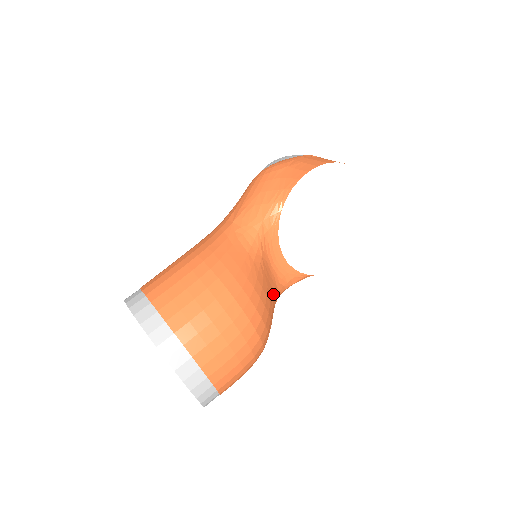
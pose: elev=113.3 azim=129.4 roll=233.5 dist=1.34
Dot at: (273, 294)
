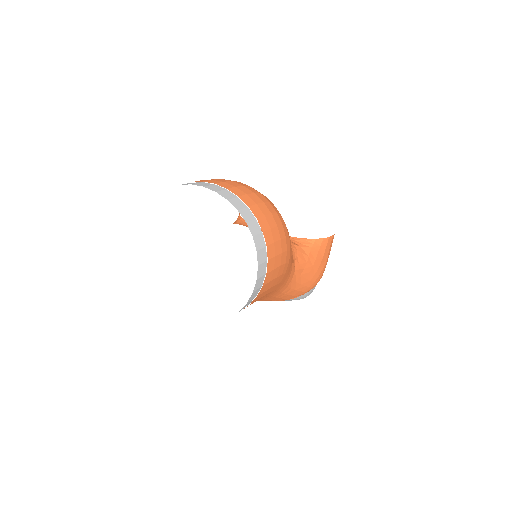
Dot at: occluded
